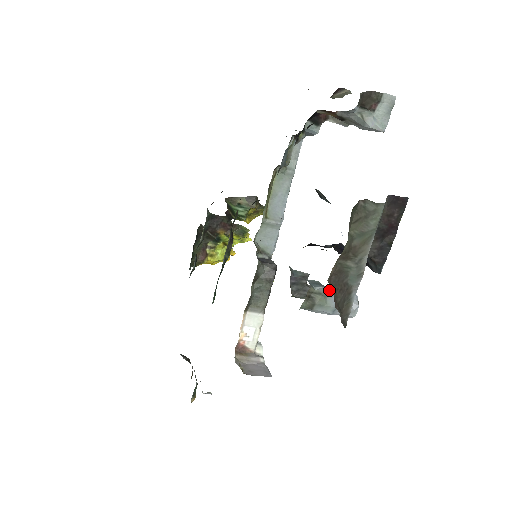
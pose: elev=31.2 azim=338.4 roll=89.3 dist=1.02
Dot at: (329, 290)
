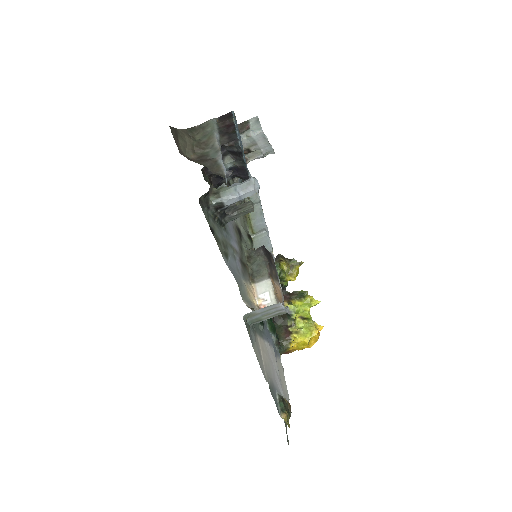
Dot at: occluded
